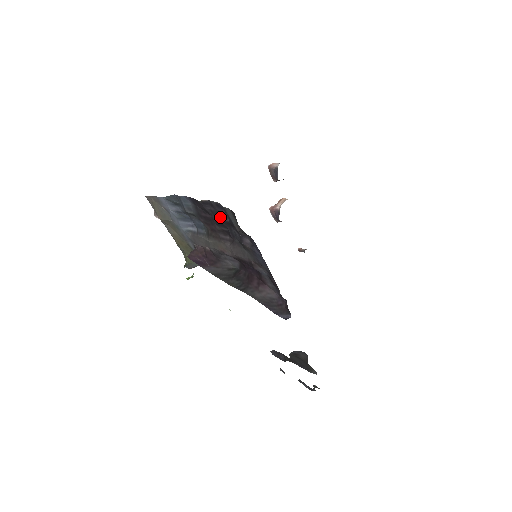
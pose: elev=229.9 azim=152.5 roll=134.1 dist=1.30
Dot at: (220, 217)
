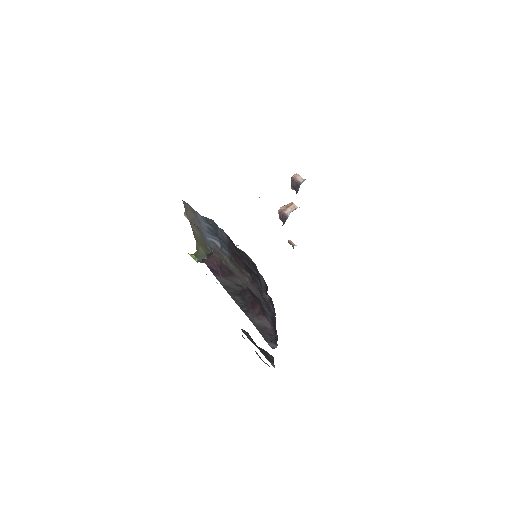
Dot at: (250, 266)
